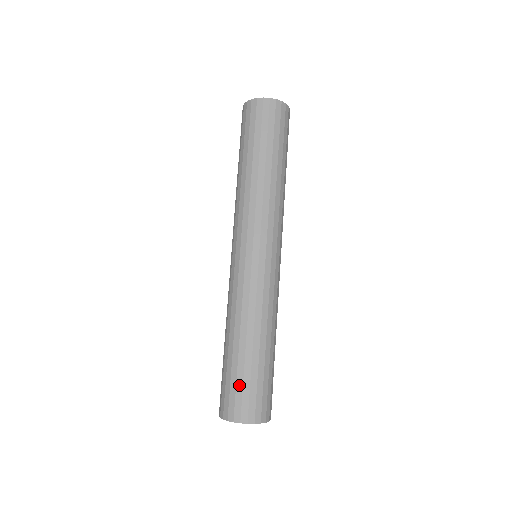
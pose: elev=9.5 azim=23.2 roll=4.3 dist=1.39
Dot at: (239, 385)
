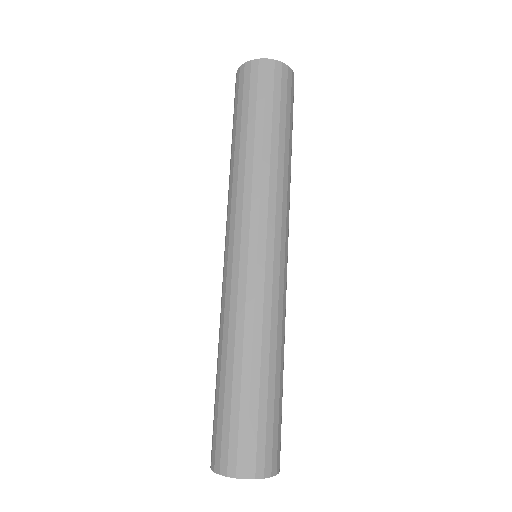
Dot at: (215, 421)
